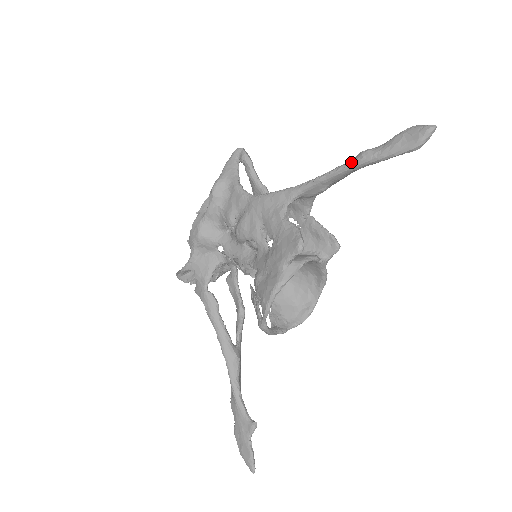
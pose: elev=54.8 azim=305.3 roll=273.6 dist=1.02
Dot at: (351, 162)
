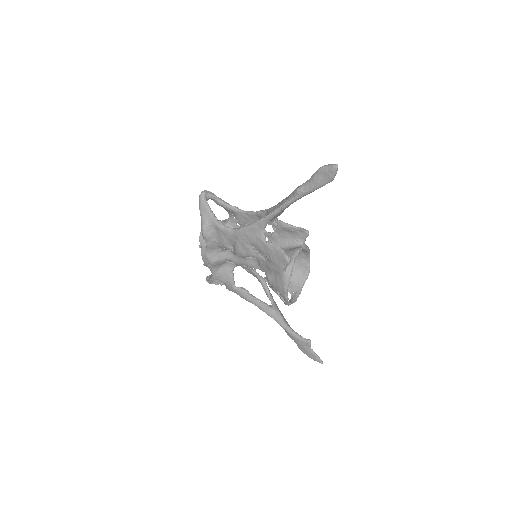
Dot at: (292, 199)
